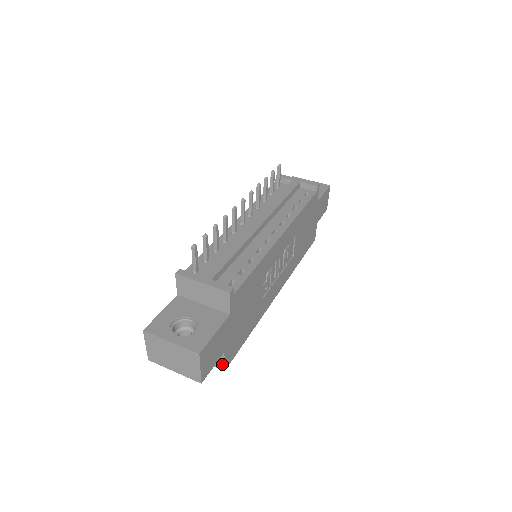
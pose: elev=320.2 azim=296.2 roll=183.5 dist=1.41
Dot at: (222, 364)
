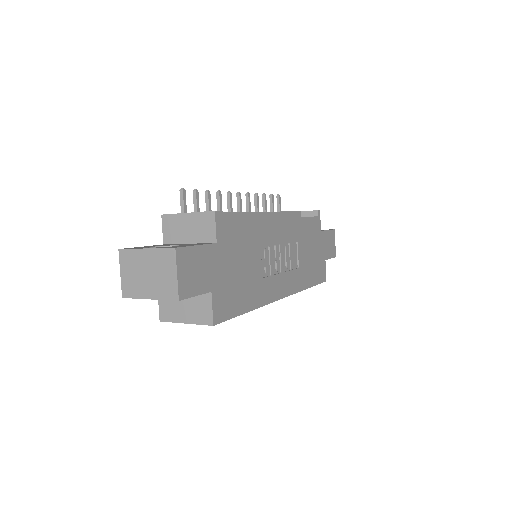
Dot at: (210, 315)
